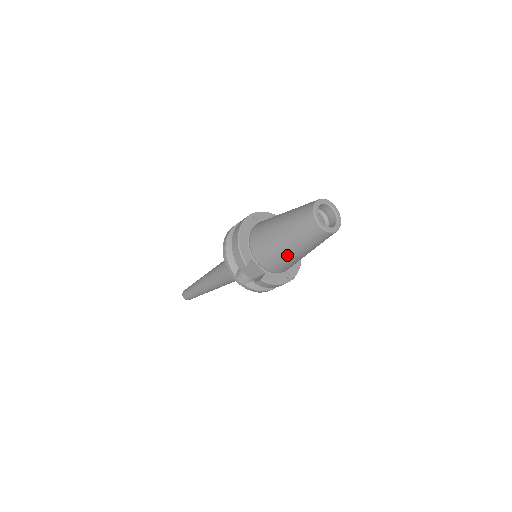
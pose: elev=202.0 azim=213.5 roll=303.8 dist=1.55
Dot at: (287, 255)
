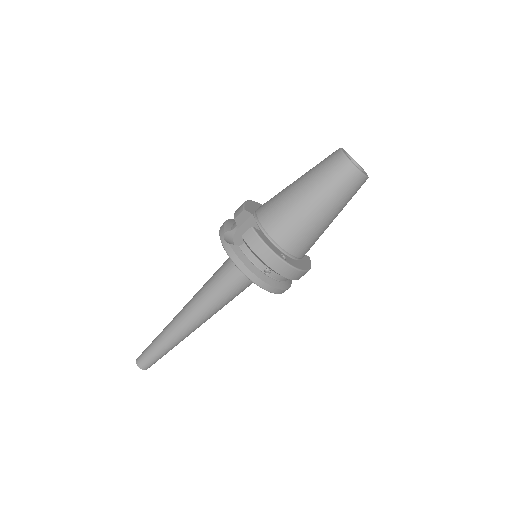
Dot at: (295, 200)
